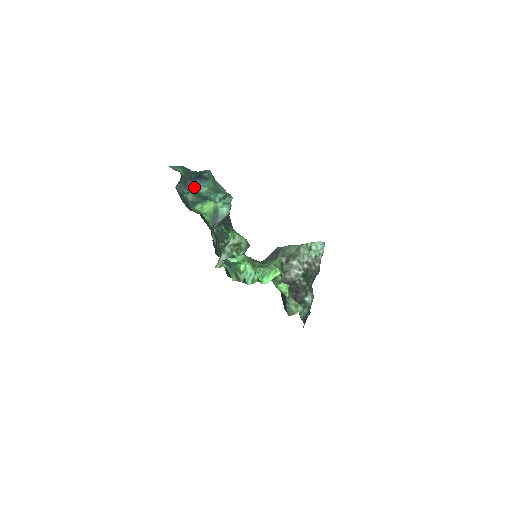
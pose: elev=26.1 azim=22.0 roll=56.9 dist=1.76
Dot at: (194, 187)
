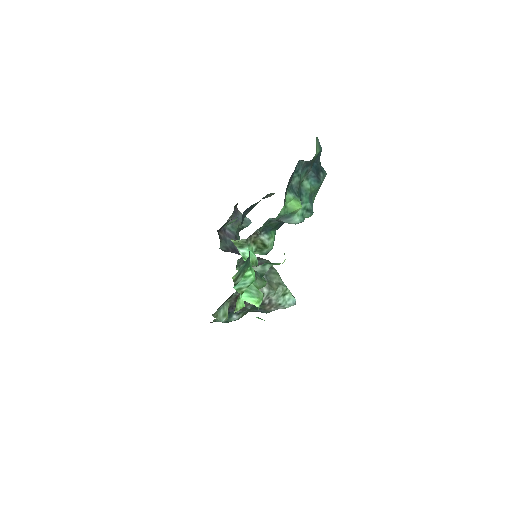
Dot at: (306, 175)
